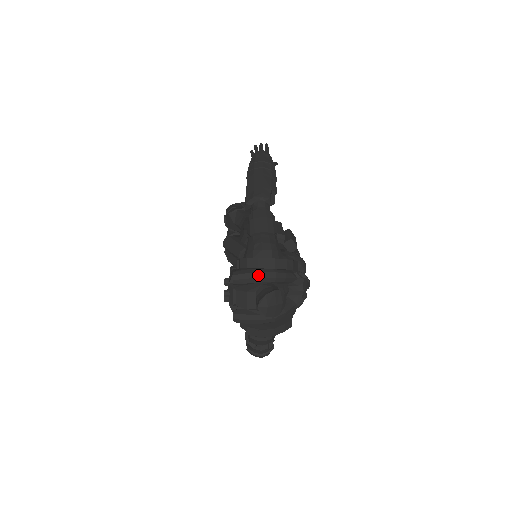
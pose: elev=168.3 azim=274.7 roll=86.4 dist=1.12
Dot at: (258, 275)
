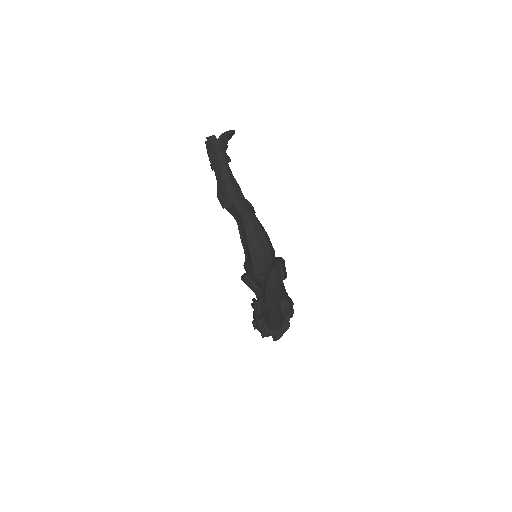
Dot at: occluded
